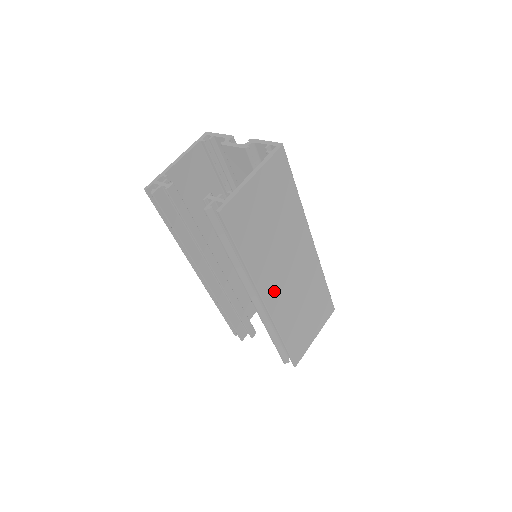
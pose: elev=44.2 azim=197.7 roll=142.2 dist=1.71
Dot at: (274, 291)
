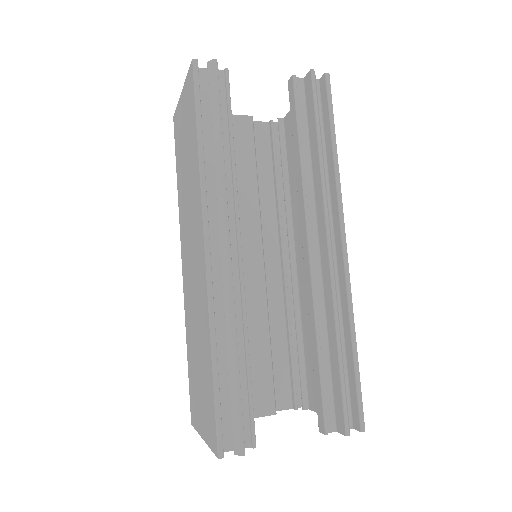
Dot at: occluded
